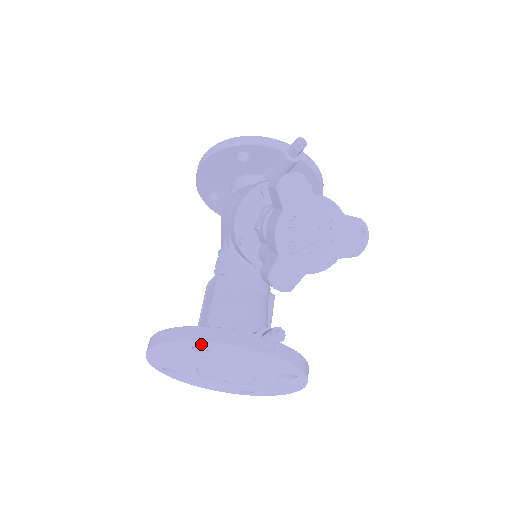
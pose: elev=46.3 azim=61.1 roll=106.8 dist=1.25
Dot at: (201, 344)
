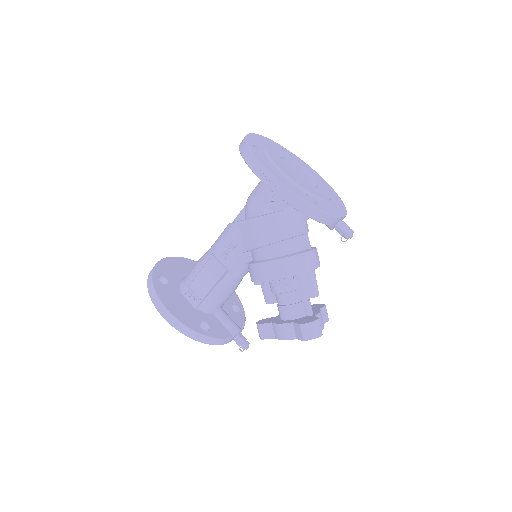
Dot at: (203, 340)
